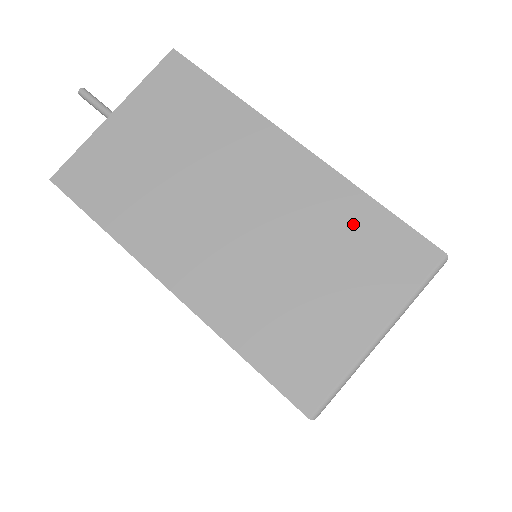
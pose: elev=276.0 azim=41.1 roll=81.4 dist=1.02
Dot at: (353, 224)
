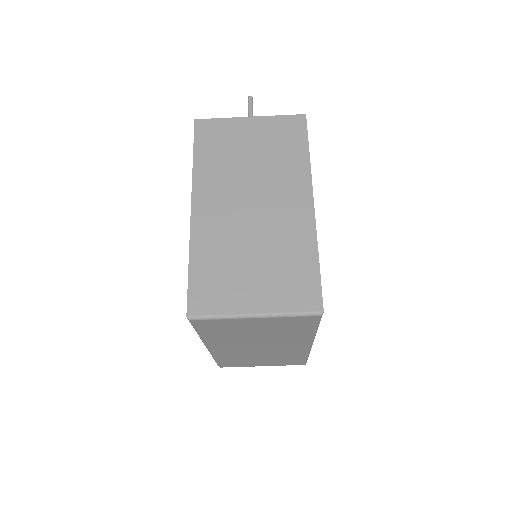
Dot at: (297, 259)
